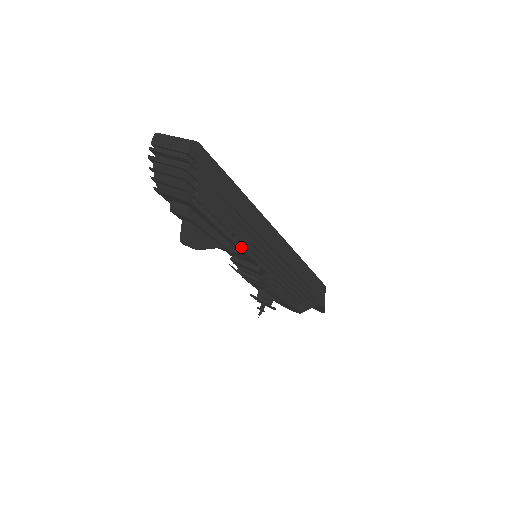
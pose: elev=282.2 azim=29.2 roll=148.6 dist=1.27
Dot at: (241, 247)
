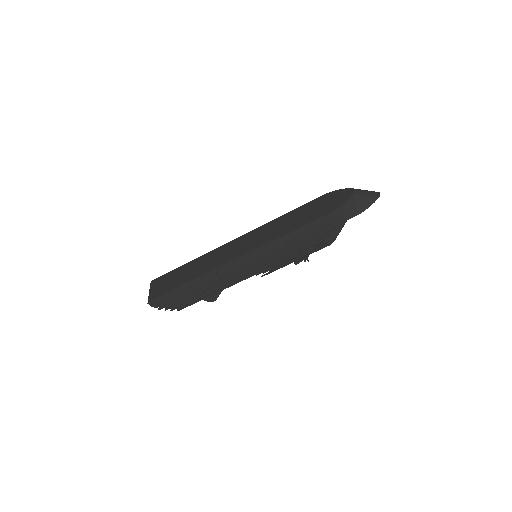
Dot at: (226, 287)
